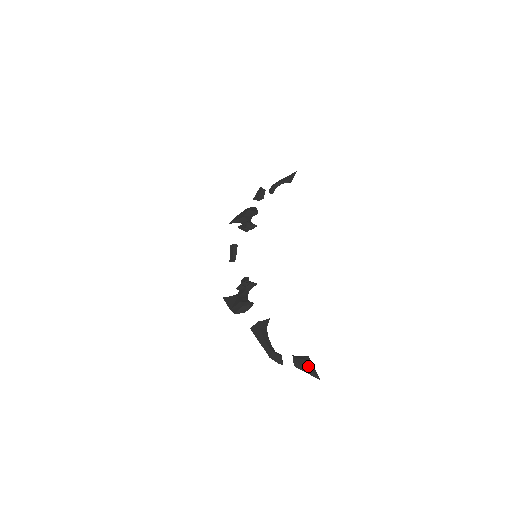
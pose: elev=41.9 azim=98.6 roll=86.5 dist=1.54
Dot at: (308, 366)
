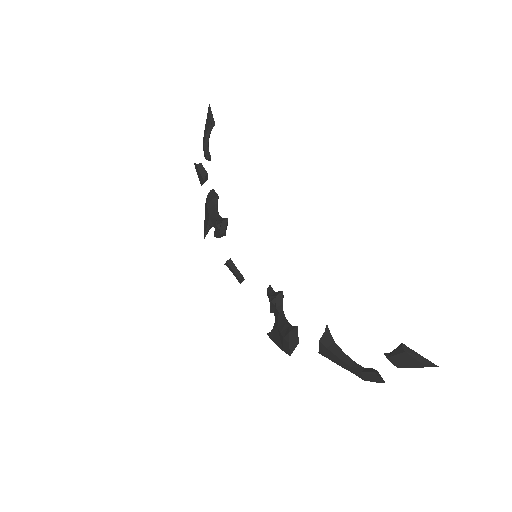
Dot at: (412, 359)
